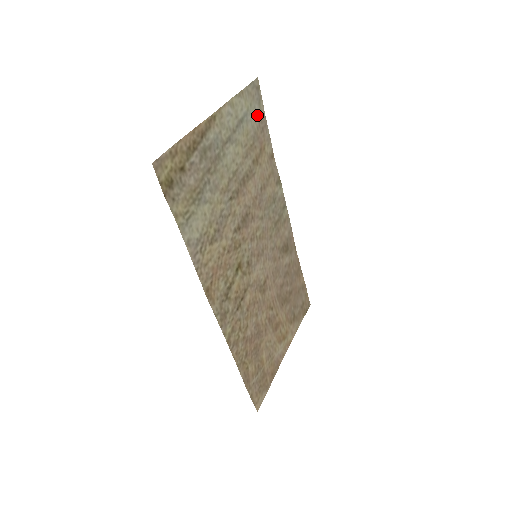
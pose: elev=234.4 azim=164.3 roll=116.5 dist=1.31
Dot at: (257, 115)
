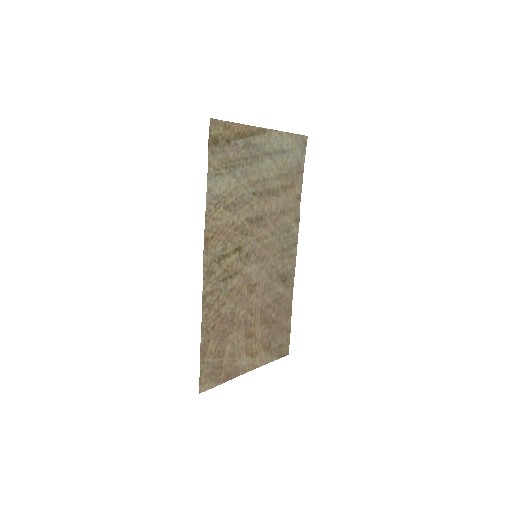
Dot at: (298, 159)
